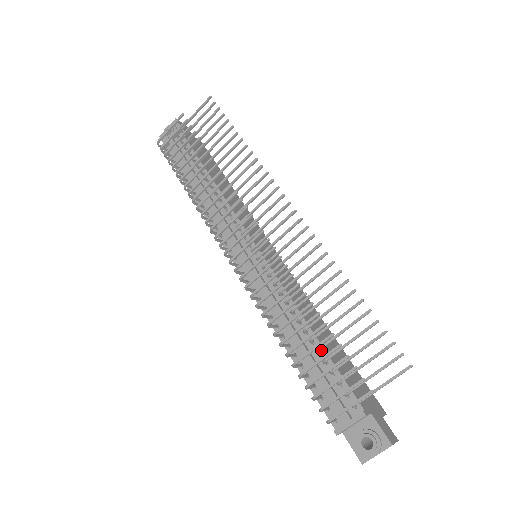
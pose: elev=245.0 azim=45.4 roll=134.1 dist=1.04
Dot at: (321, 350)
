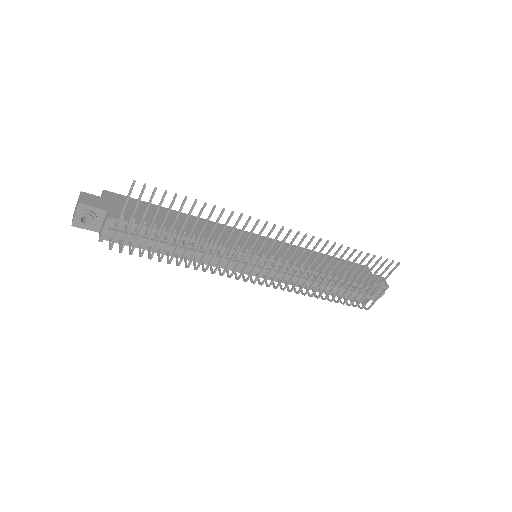
Dot at: occluded
